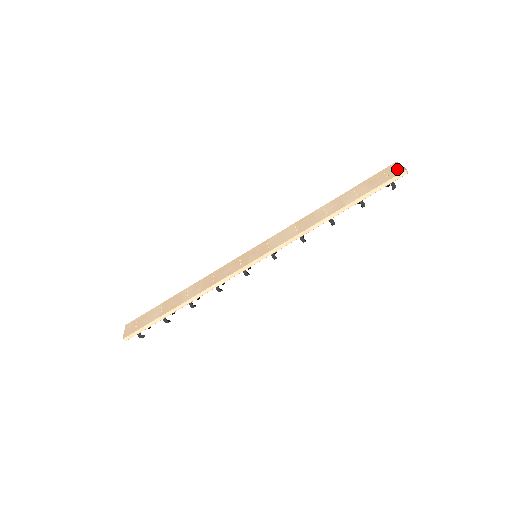
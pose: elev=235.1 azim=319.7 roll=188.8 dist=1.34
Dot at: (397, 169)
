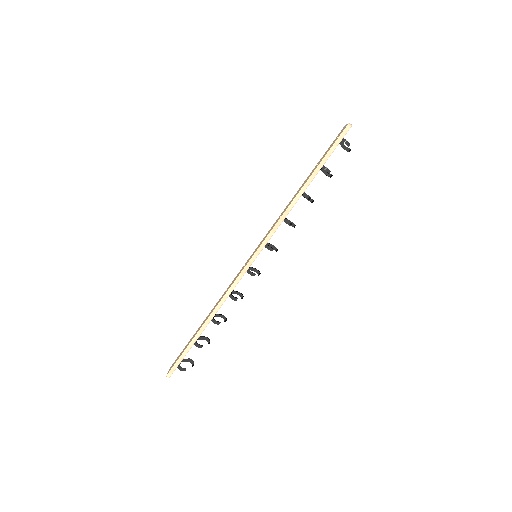
Dot at: (343, 128)
